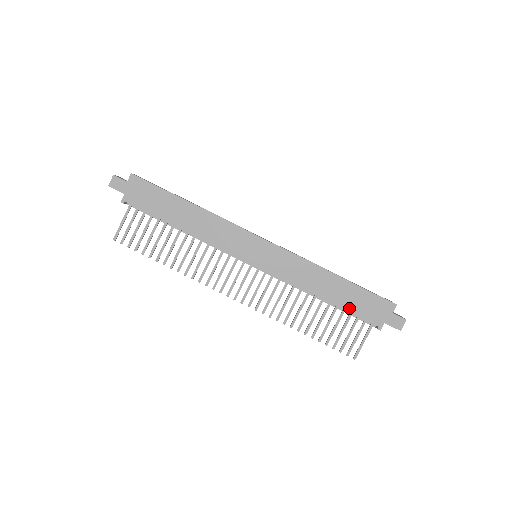
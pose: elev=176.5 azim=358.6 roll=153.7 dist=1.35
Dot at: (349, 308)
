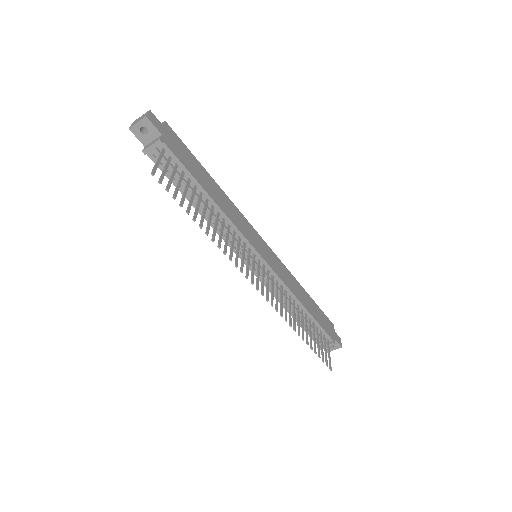
Dot at: (318, 320)
